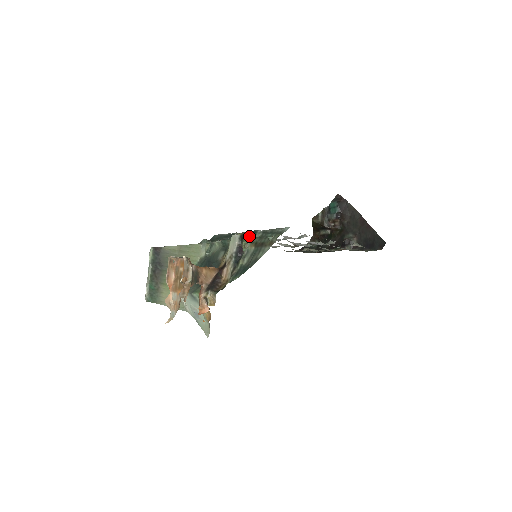
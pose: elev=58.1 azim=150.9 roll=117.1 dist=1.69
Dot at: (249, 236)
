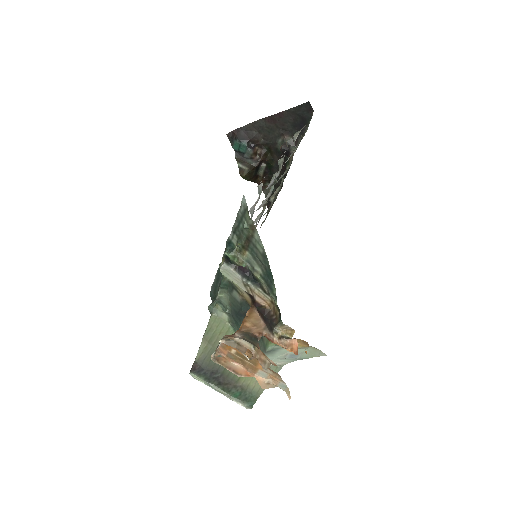
Dot at: (230, 252)
